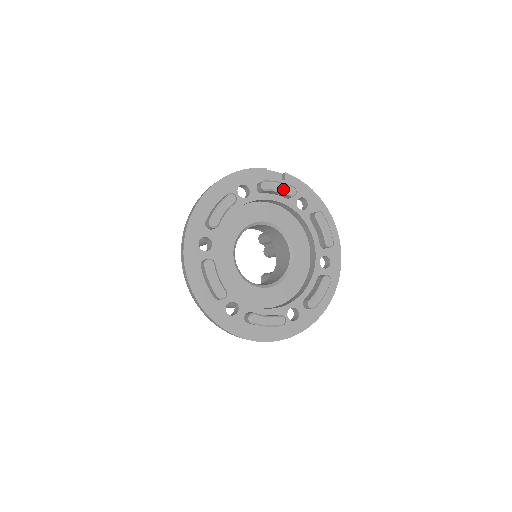
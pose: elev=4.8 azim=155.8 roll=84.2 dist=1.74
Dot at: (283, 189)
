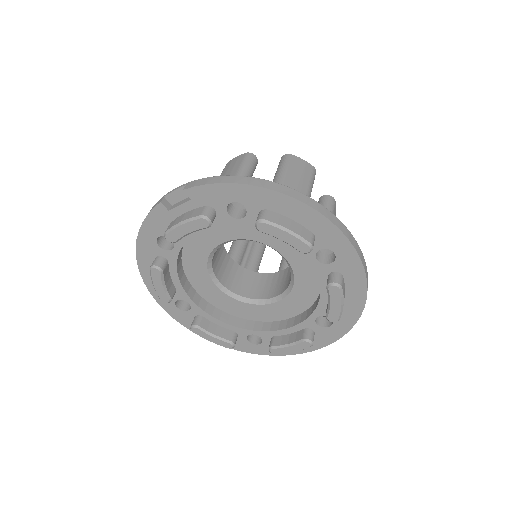
Dot at: (191, 229)
